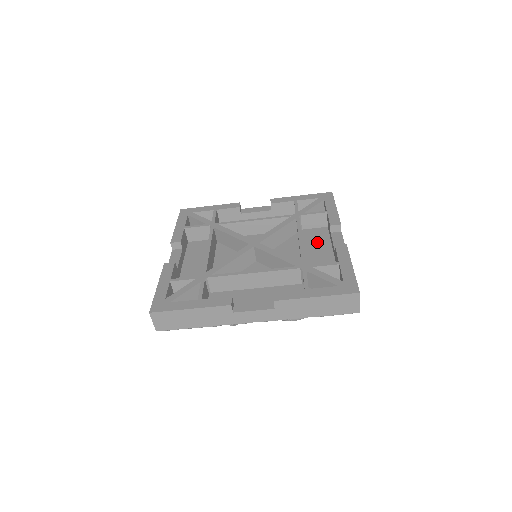
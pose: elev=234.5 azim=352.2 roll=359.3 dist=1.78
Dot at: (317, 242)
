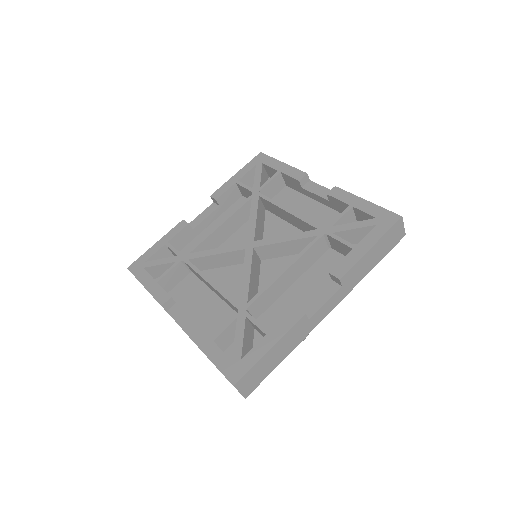
Dot at: (320, 278)
